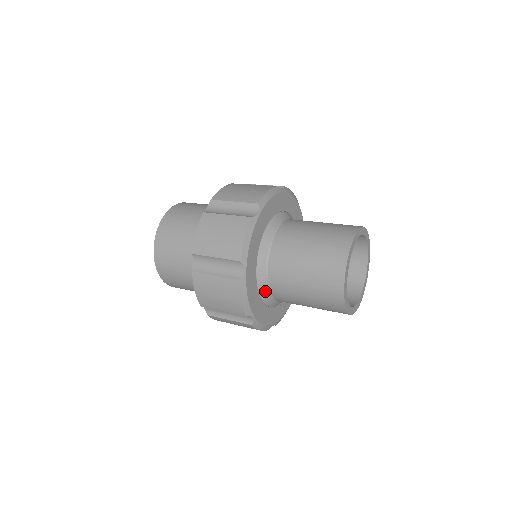
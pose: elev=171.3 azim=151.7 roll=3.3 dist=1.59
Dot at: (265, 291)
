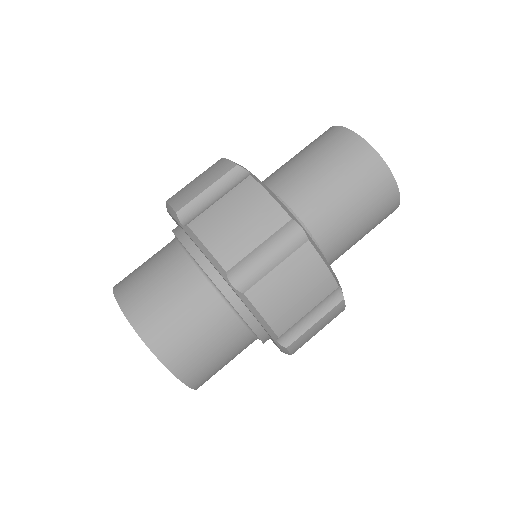
Dot at: occluded
